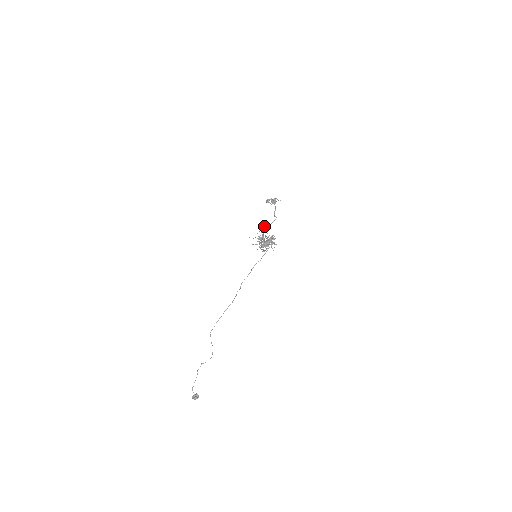
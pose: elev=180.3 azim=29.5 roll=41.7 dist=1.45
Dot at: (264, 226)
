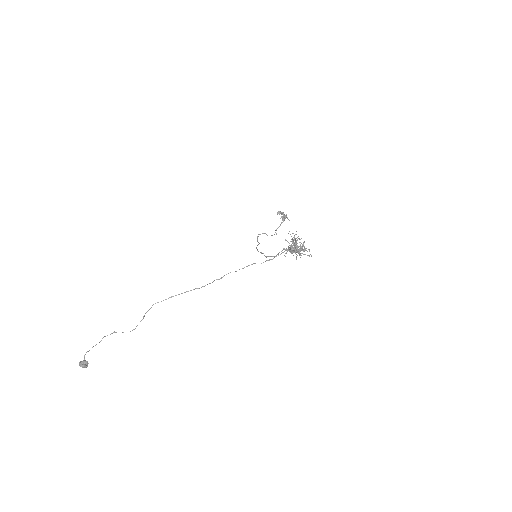
Dot at: occluded
